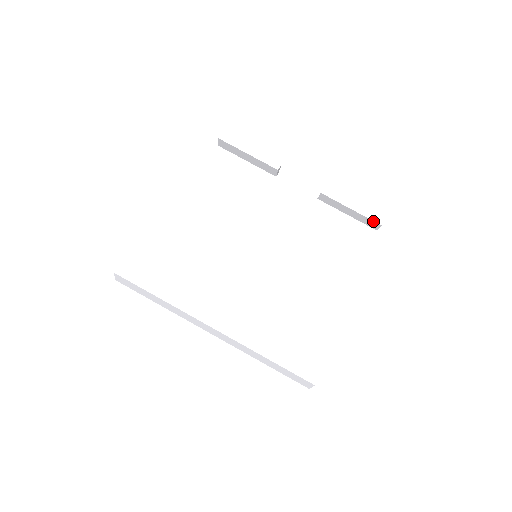
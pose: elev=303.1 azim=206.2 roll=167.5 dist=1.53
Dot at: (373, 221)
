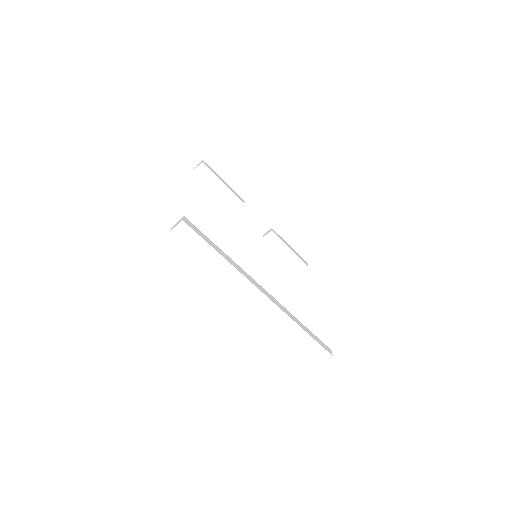
Dot at: (303, 262)
